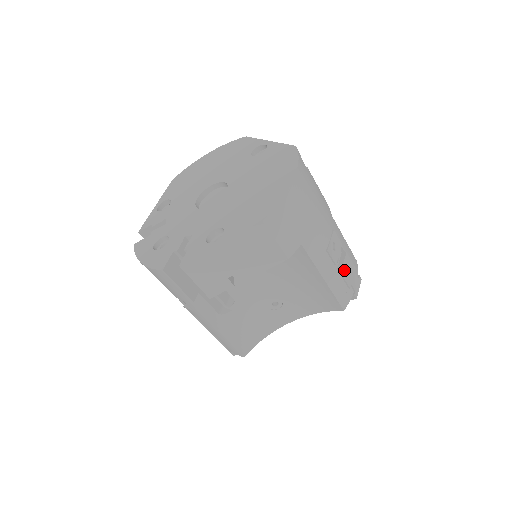
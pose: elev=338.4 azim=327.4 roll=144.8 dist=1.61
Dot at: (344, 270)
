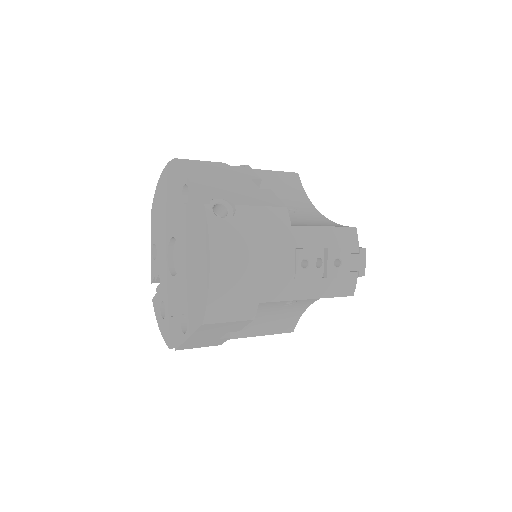
Dot at: (332, 270)
